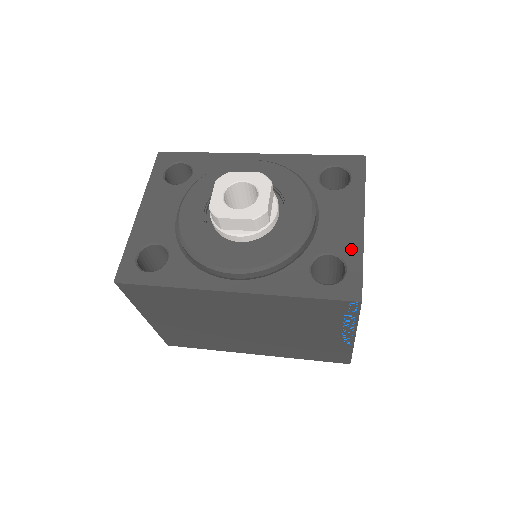
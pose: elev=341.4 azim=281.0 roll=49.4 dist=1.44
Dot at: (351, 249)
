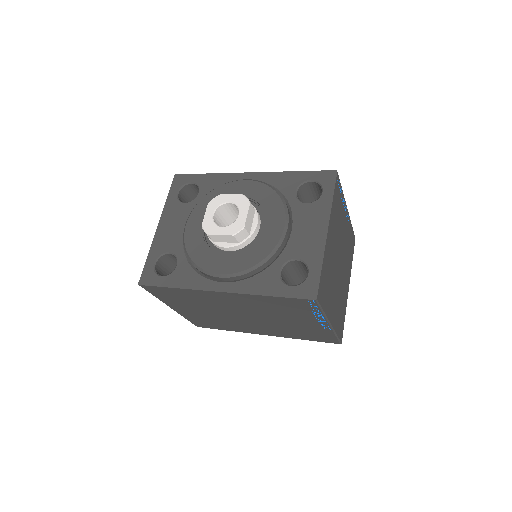
Dot at: (314, 255)
